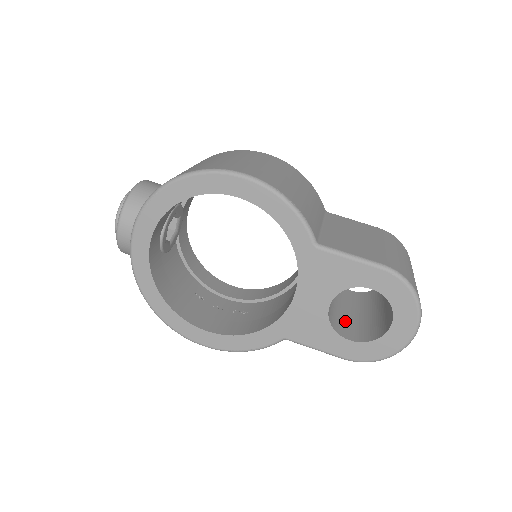
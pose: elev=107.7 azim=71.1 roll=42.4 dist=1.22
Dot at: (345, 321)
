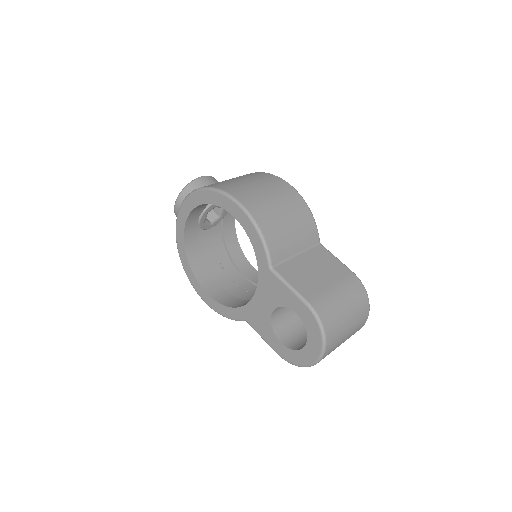
Dot at: (292, 328)
